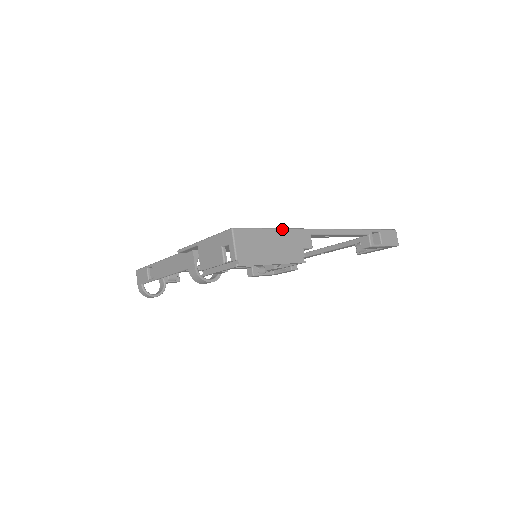
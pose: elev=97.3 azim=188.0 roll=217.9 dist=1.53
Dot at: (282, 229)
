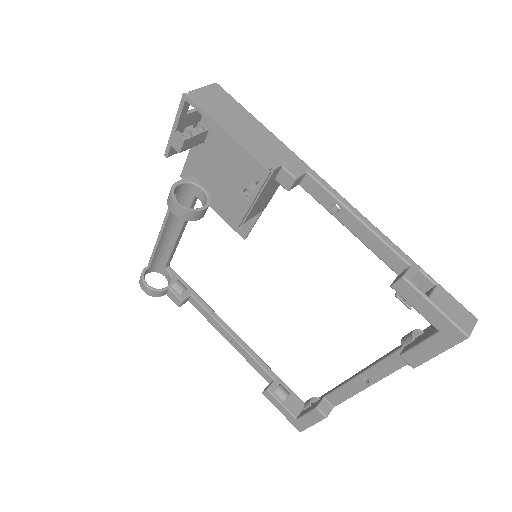
Dot at: (273, 134)
